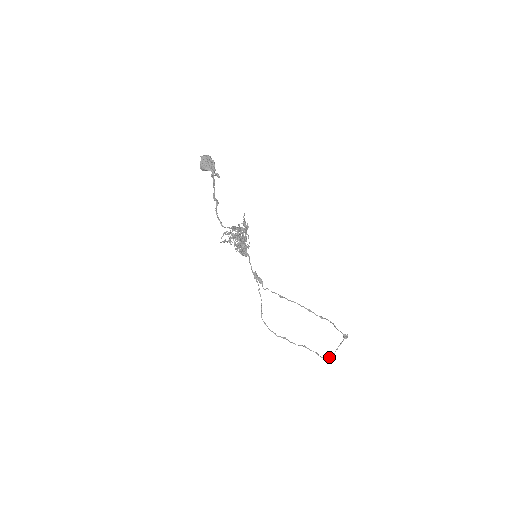
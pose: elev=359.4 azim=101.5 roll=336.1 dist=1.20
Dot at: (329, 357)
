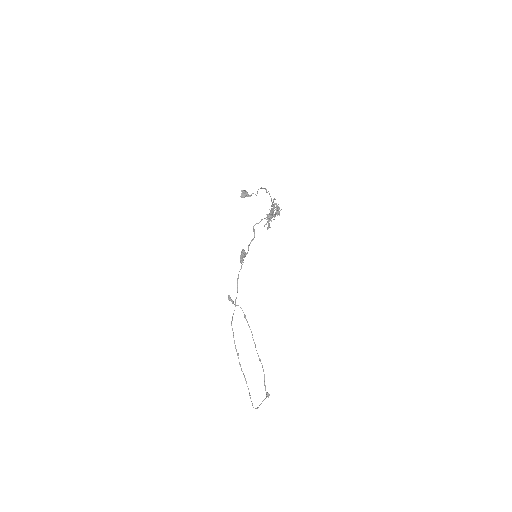
Dot at: (255, 408)
